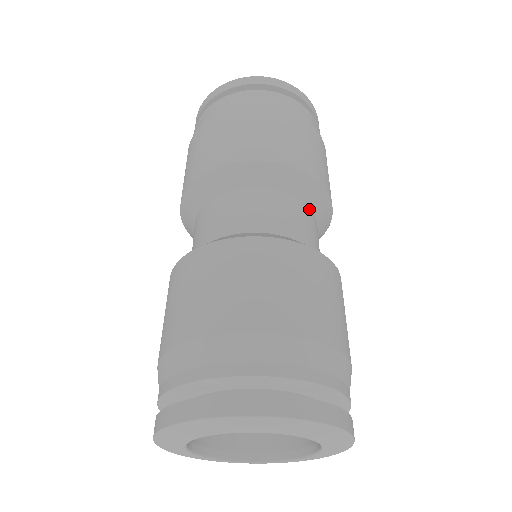
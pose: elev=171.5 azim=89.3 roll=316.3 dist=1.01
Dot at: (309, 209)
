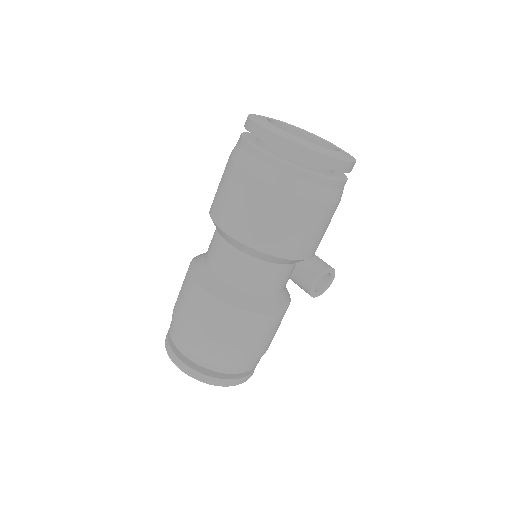
Dot at: (264, 262)
